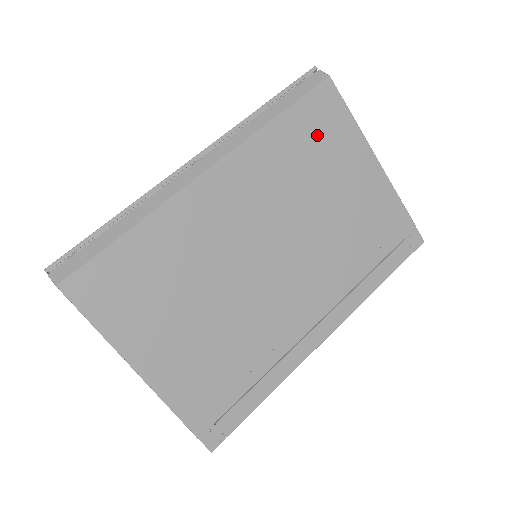
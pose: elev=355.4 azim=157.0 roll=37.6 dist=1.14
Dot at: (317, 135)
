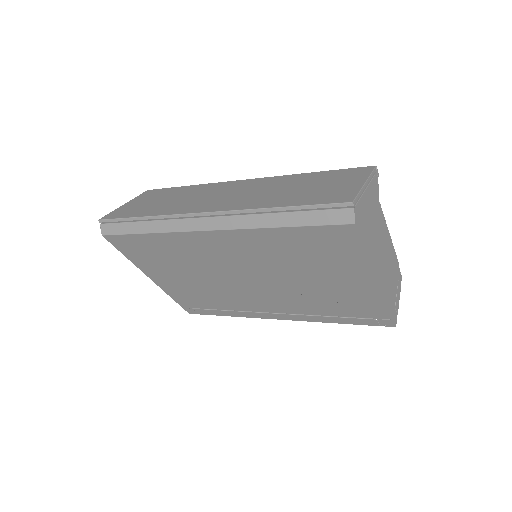
Dot at: (319, 249)
